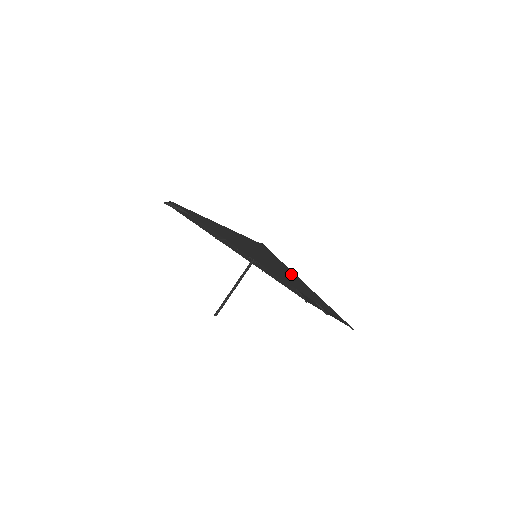
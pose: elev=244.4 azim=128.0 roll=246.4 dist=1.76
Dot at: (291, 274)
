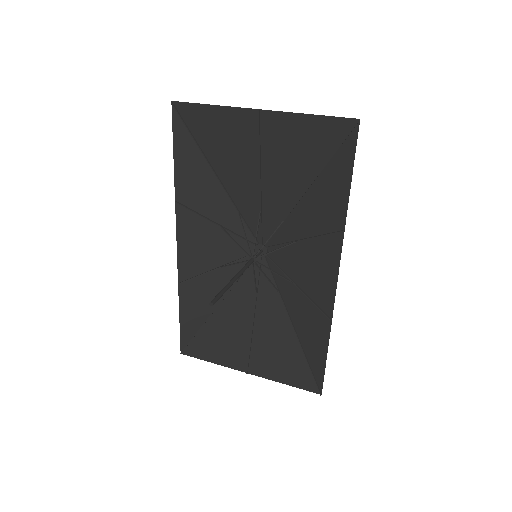
Dot at: (294, 299)
